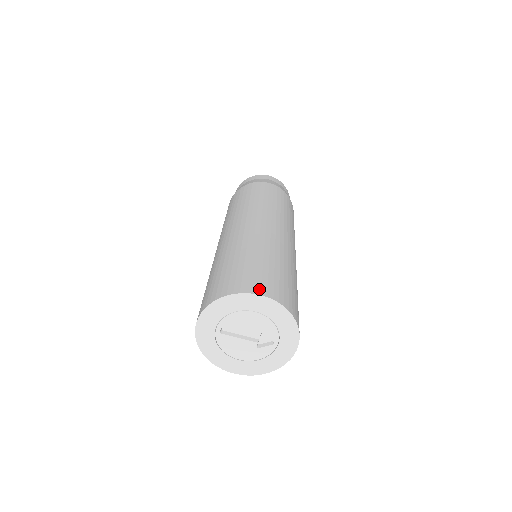
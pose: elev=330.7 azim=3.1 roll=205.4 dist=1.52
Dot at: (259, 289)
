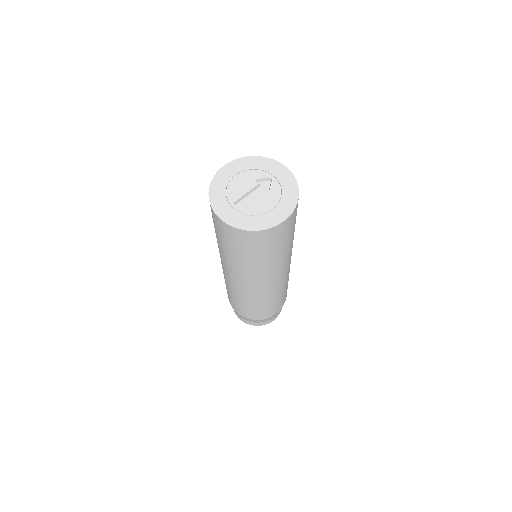
Dot at: occluded
